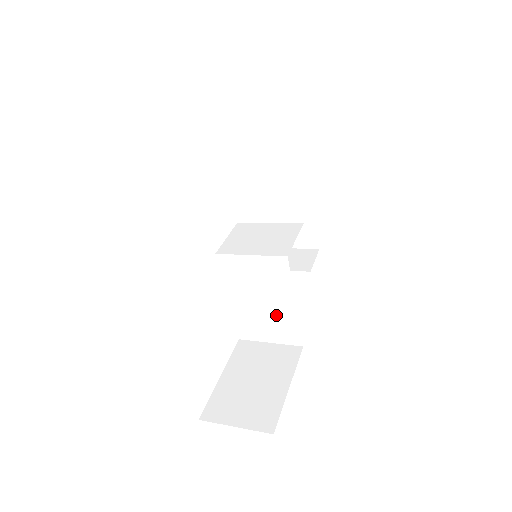
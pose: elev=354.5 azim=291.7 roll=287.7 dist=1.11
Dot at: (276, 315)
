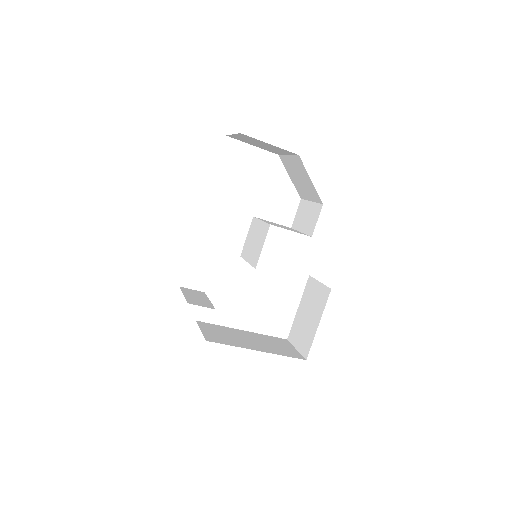
Dot at: occluded
